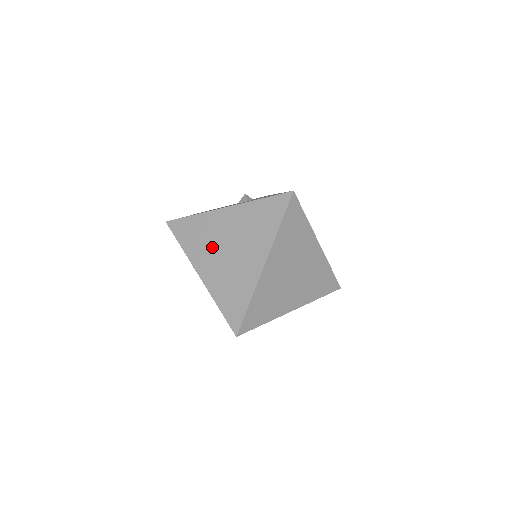
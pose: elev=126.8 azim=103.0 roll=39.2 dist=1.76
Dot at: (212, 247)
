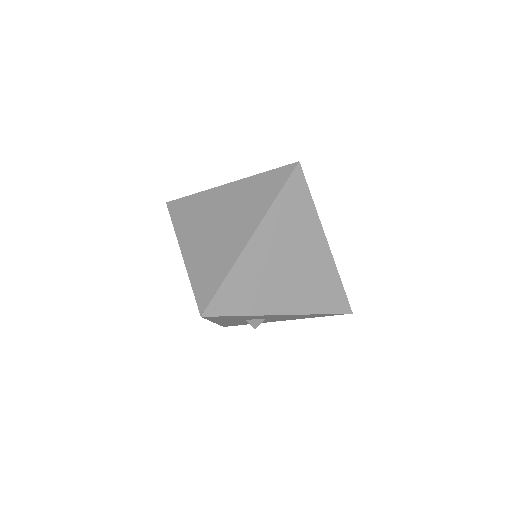
Dot at: (203, 223)
